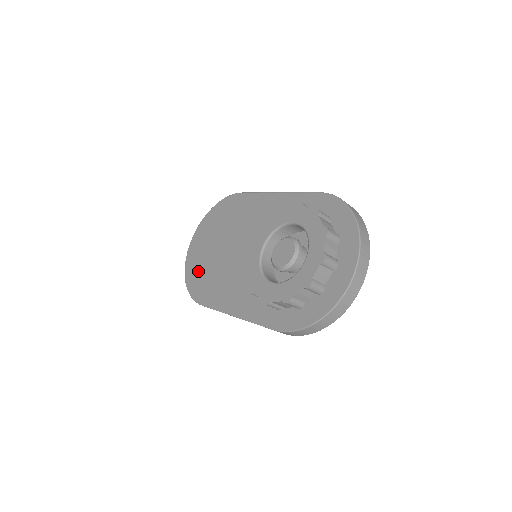
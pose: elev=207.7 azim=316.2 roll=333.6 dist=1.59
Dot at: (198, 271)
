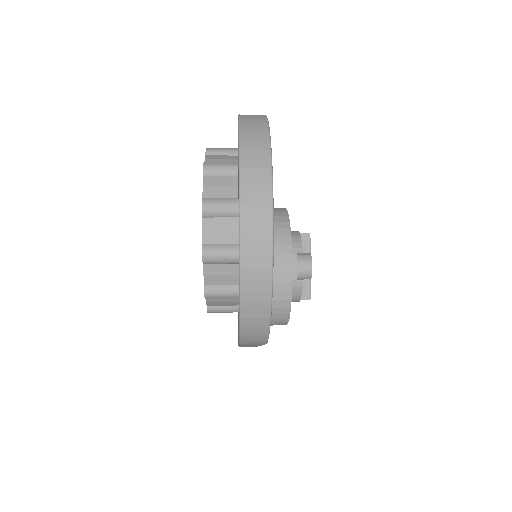
Dot at: occluded
